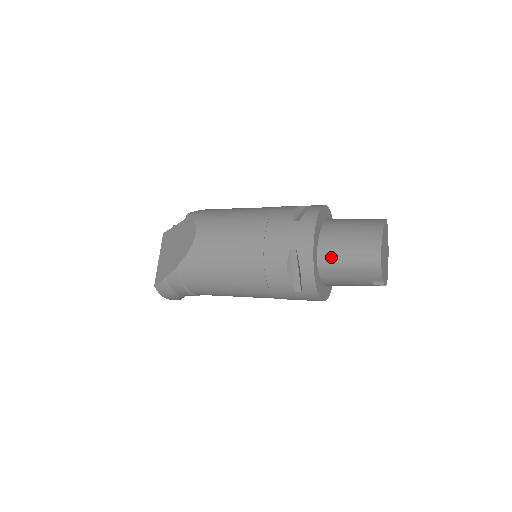
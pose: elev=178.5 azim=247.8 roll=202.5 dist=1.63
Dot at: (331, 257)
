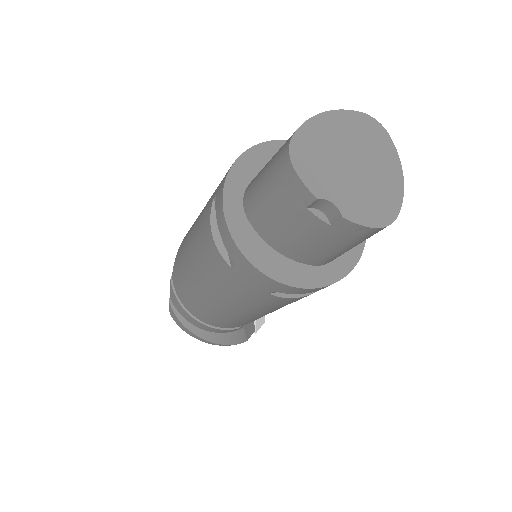
Dot at: (252, 189)
